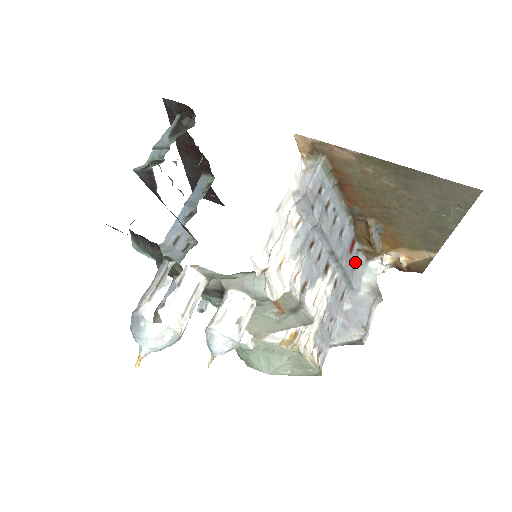
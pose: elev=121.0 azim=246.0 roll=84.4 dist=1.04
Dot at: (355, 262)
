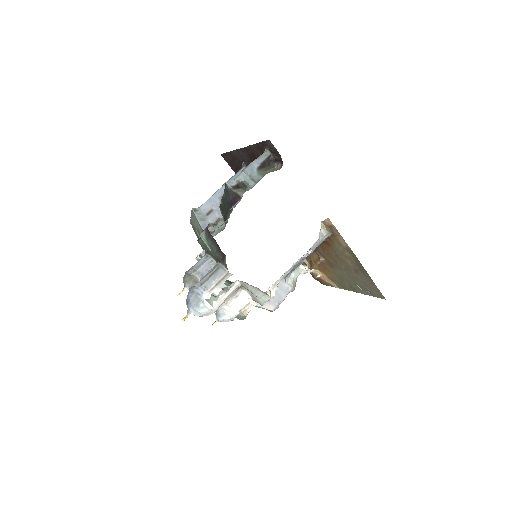
Dot at: occluded
